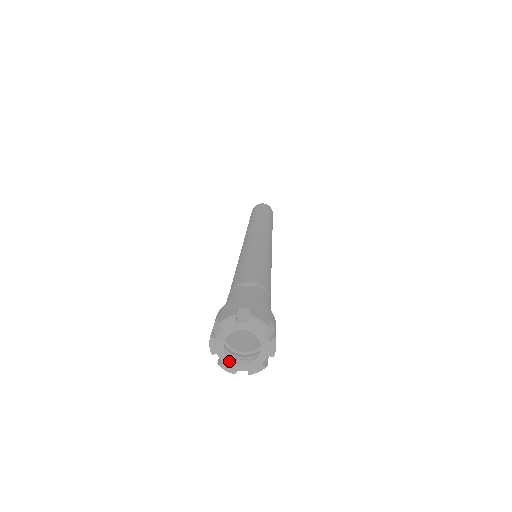
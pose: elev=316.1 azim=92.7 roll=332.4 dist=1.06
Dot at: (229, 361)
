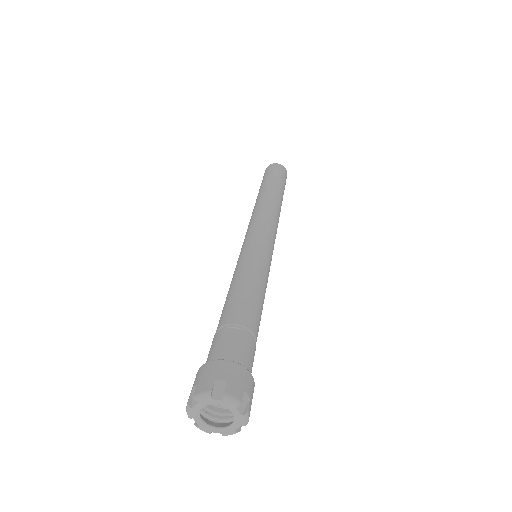
Dot at: (204, 425)
